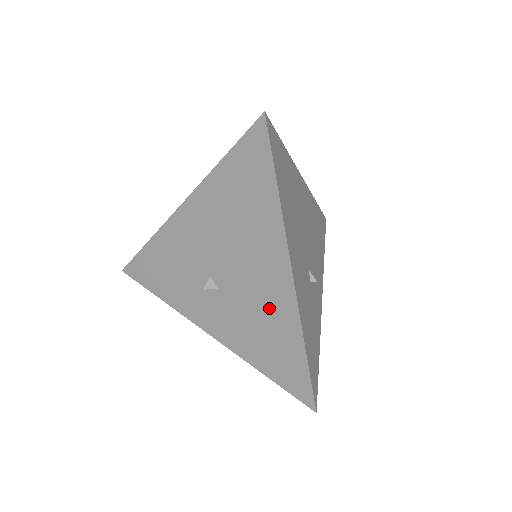
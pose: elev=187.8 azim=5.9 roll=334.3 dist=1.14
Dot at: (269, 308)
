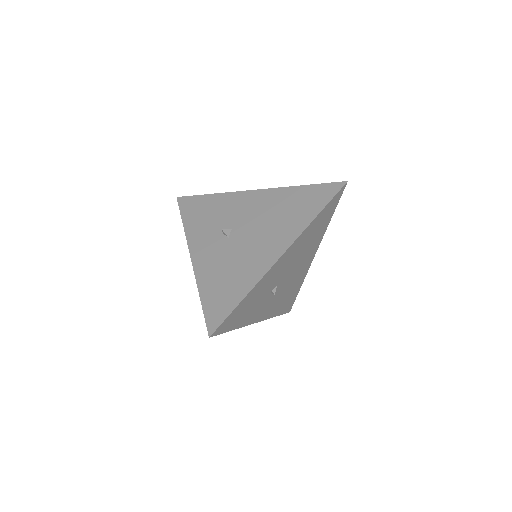
Dot at: (249, 263)
